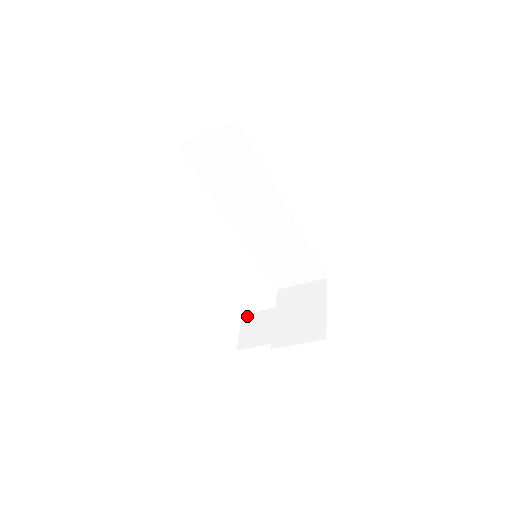
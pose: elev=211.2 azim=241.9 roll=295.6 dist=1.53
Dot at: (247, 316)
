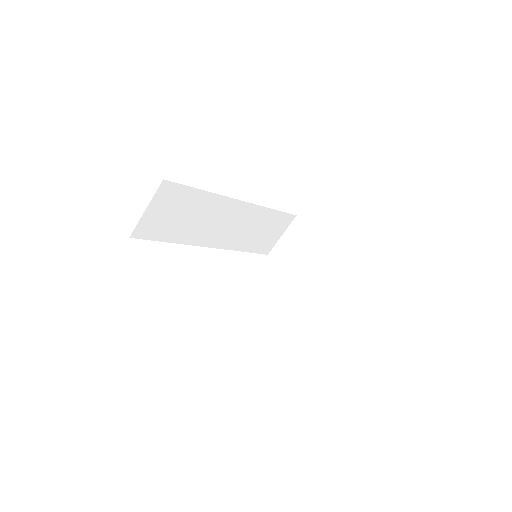
Dot at: (285, 299)
